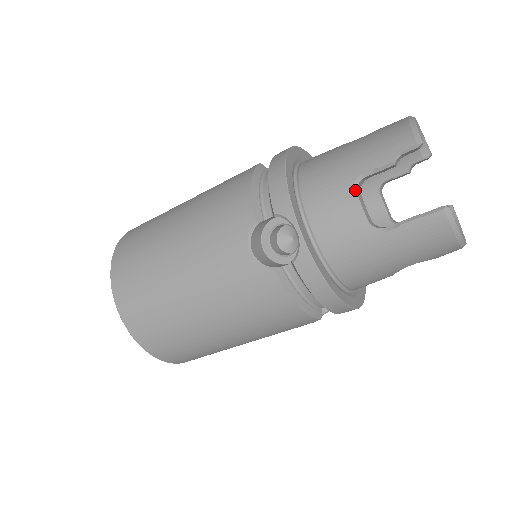
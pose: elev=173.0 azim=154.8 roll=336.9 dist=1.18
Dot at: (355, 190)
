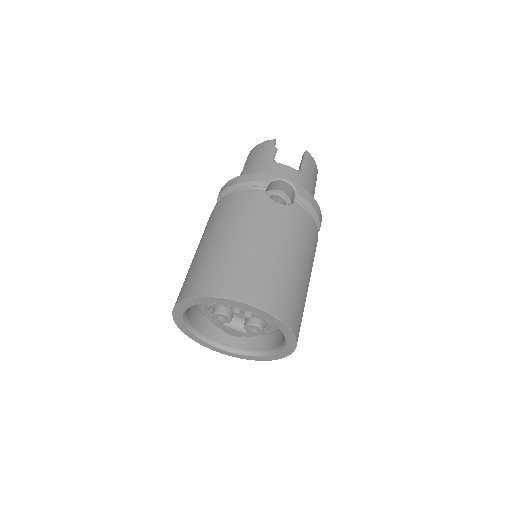
Dot at: (278, 163)
